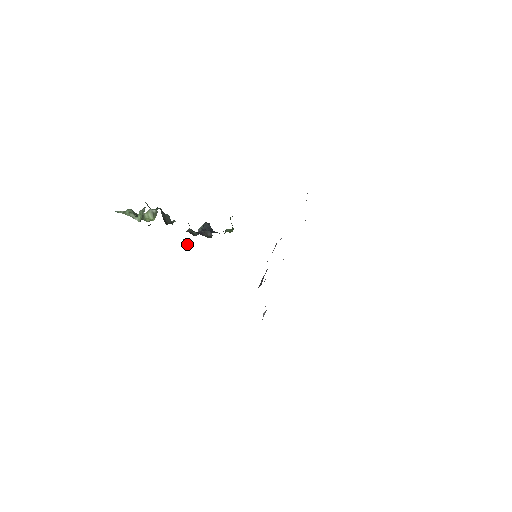
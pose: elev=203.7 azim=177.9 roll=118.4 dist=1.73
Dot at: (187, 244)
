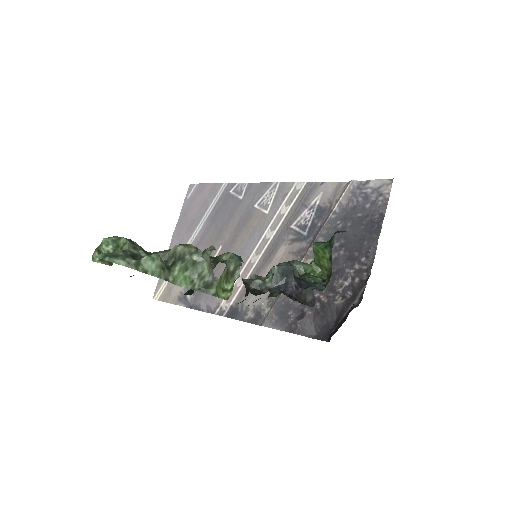
Dot at: occluded
